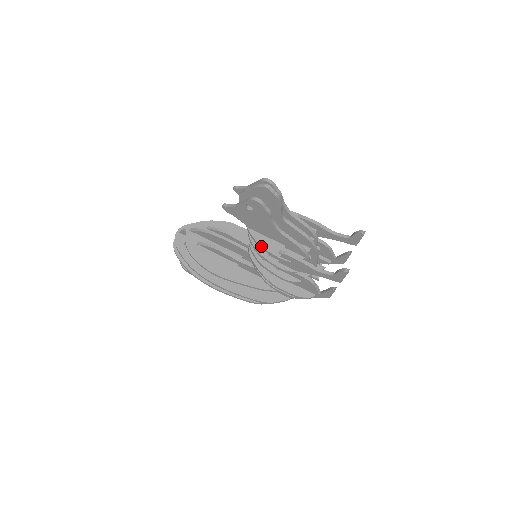
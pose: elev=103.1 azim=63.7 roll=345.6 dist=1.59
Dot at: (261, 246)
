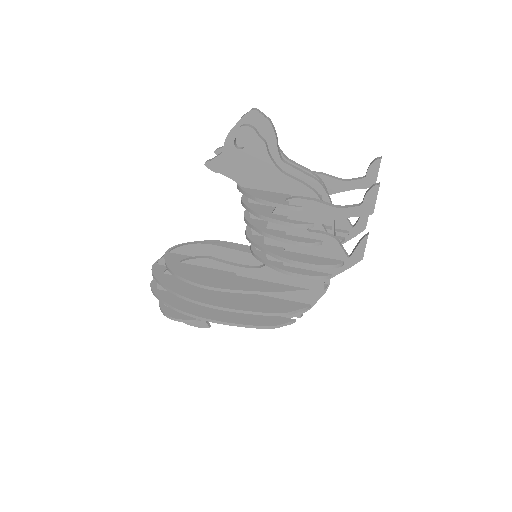
Dot at: (262, 199)
